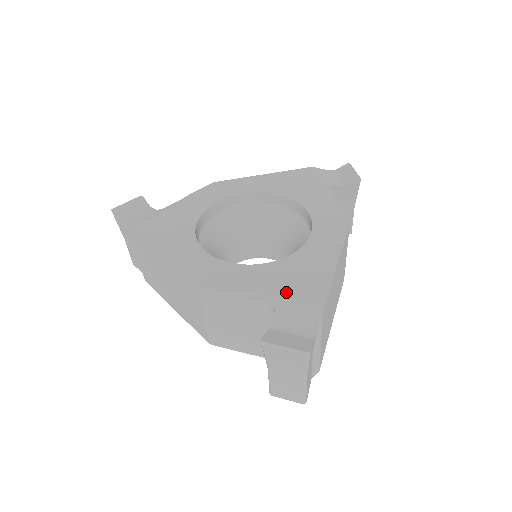
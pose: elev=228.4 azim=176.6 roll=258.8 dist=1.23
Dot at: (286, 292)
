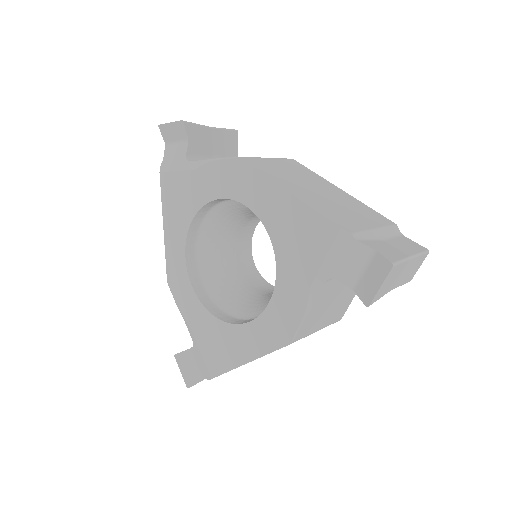
Dot at: (201, 346)
